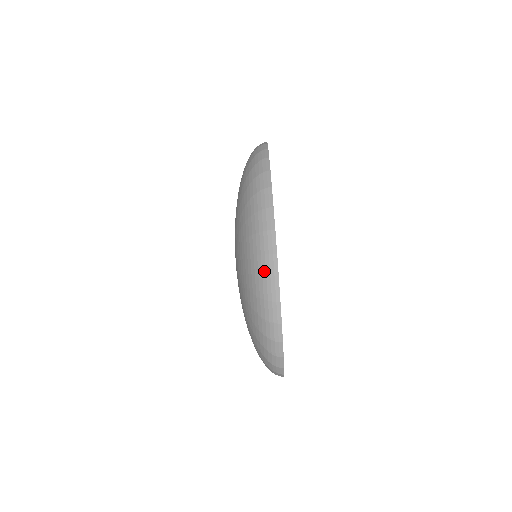
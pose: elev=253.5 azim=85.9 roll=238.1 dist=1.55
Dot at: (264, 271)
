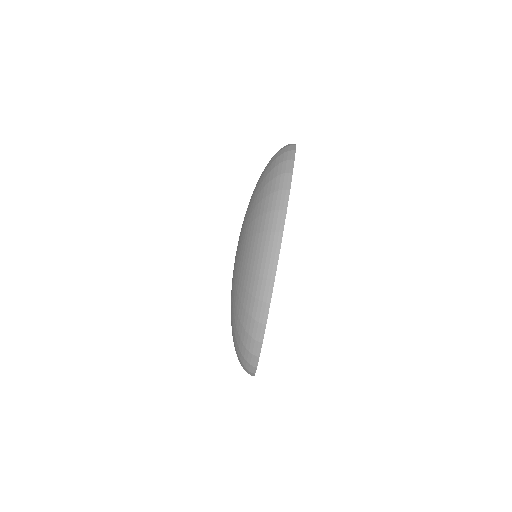
Dot at: (258, 293)
